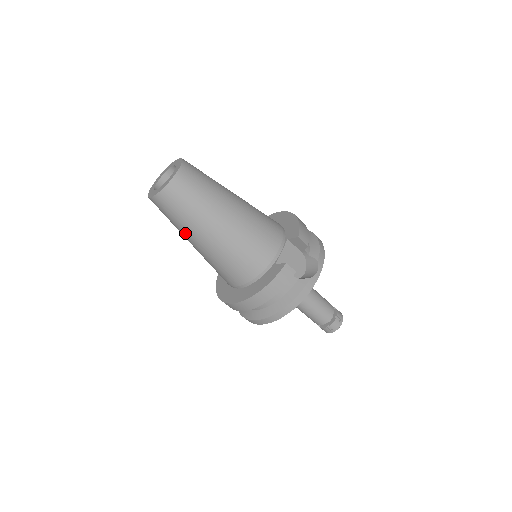
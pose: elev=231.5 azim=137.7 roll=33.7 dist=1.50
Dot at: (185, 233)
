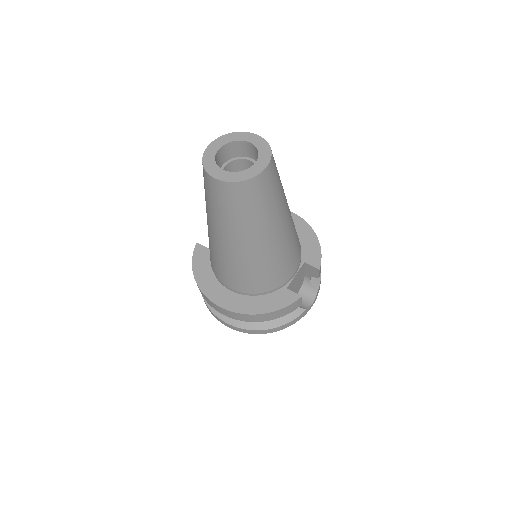
Dot at: (221, 226)
